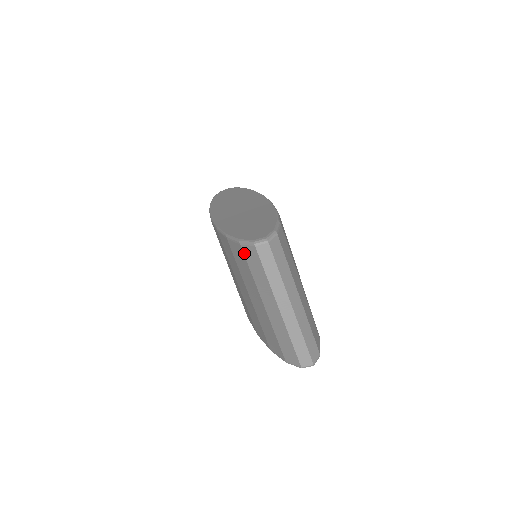
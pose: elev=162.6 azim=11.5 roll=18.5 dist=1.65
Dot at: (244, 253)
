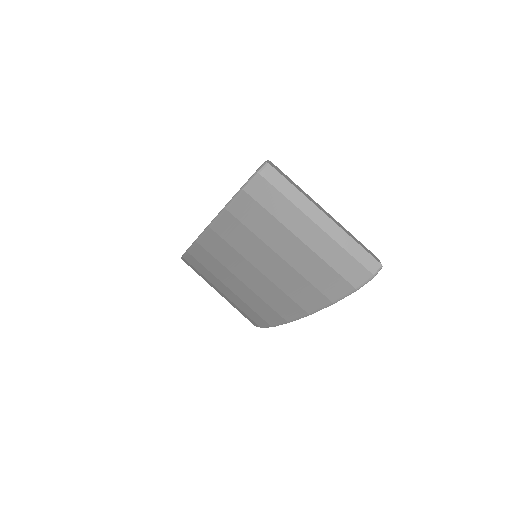
Dot at: (252, 196)
